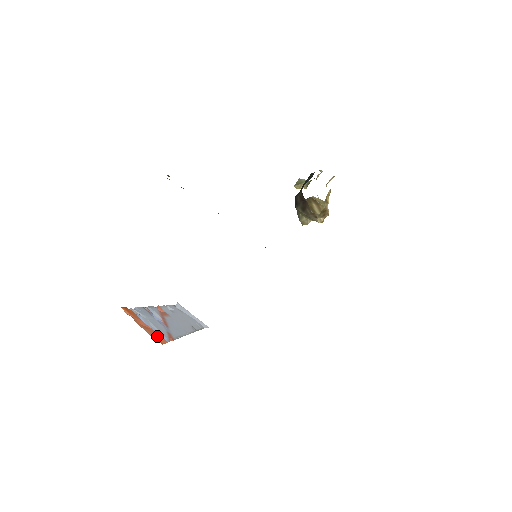
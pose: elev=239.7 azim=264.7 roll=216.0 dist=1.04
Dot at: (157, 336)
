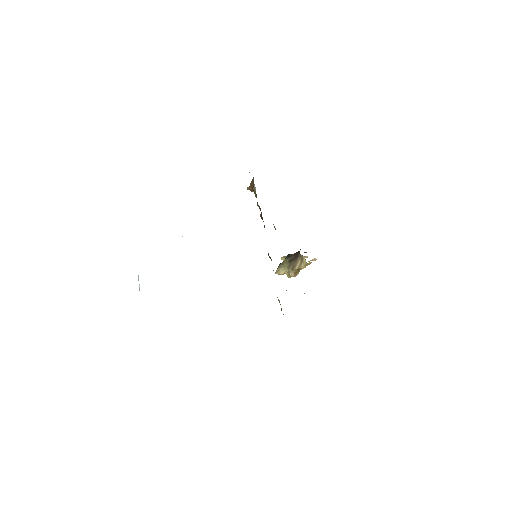
Dot at: occluded
